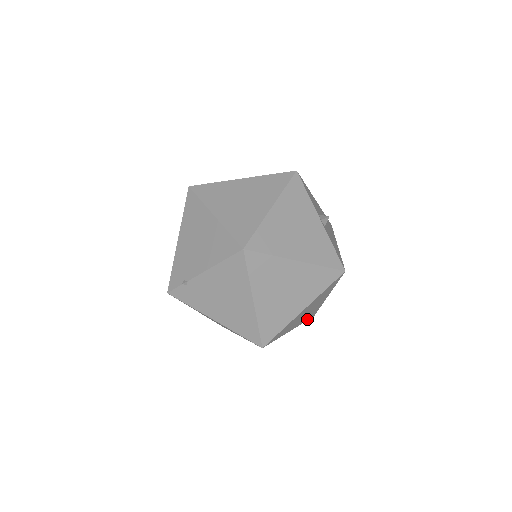
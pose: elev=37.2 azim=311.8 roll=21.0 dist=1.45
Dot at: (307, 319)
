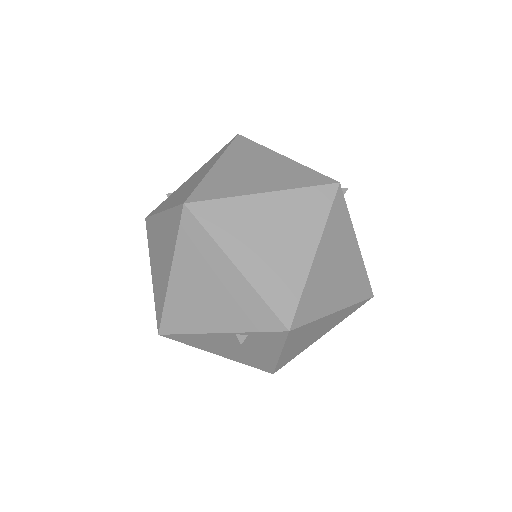
Dot at: (273, 303)
